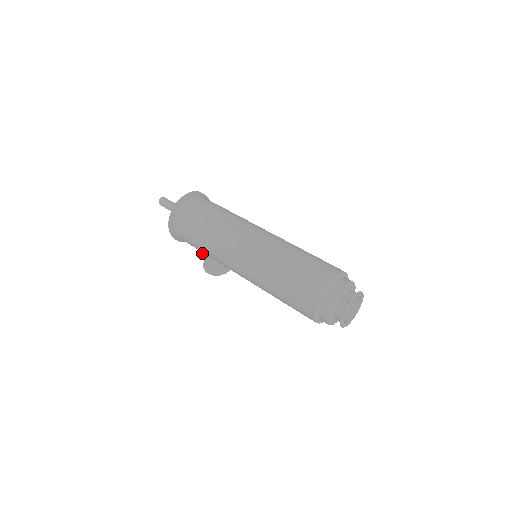
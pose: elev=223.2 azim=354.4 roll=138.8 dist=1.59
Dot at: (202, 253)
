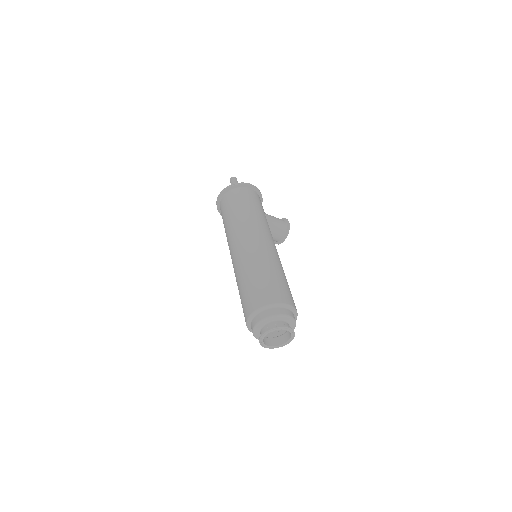
Dot at: occluded
